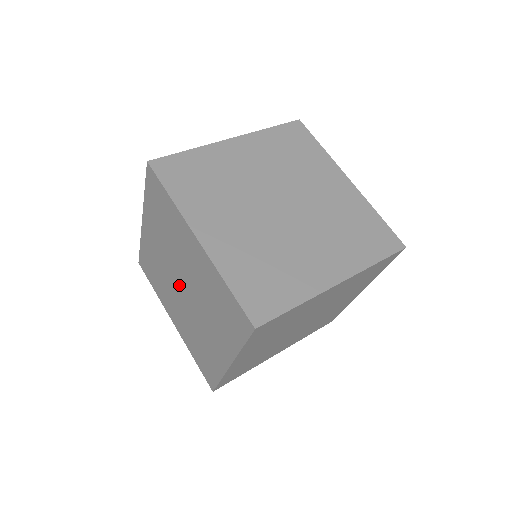
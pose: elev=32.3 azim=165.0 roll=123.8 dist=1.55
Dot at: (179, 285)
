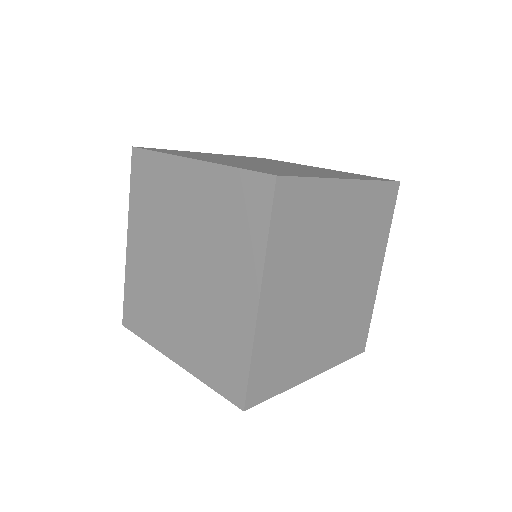
Dot at: (180, 257)
